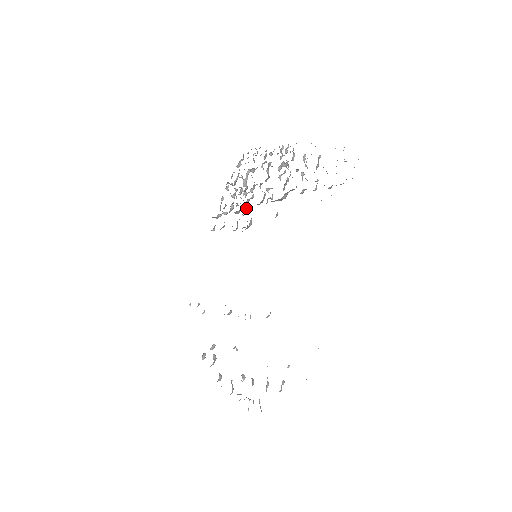
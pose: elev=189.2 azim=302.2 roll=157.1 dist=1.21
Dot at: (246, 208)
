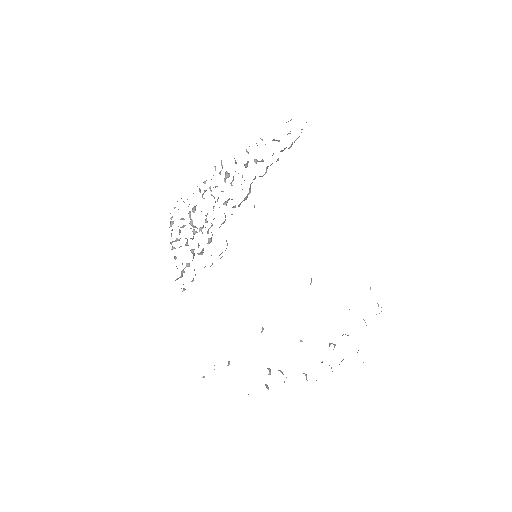
Dot at: (210, 239)
